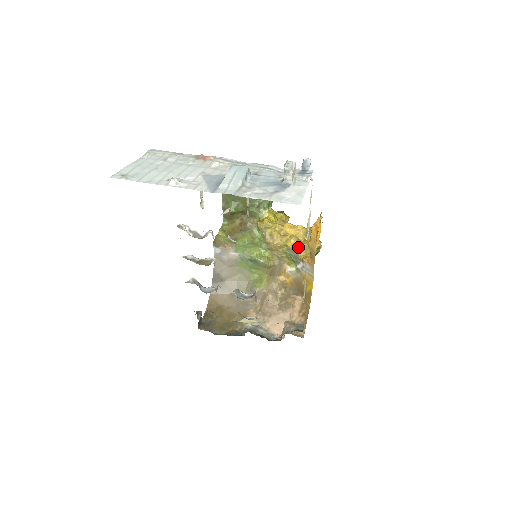
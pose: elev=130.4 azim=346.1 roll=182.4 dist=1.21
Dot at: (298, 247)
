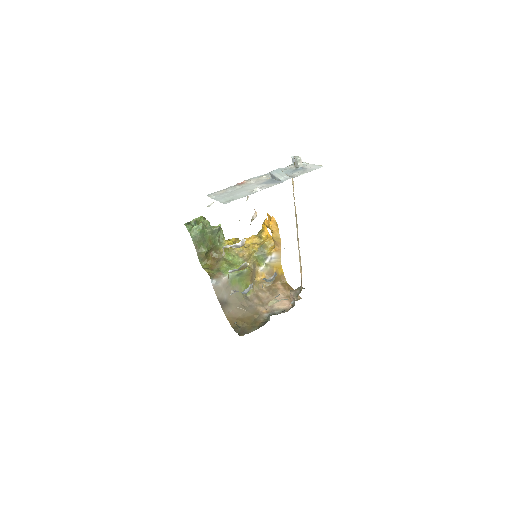
Dot at: (262, 247)
